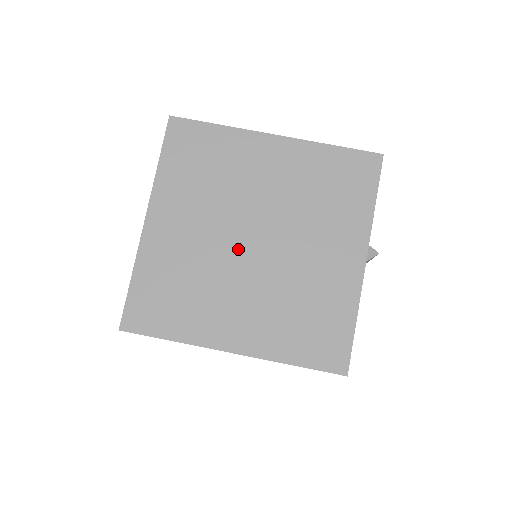
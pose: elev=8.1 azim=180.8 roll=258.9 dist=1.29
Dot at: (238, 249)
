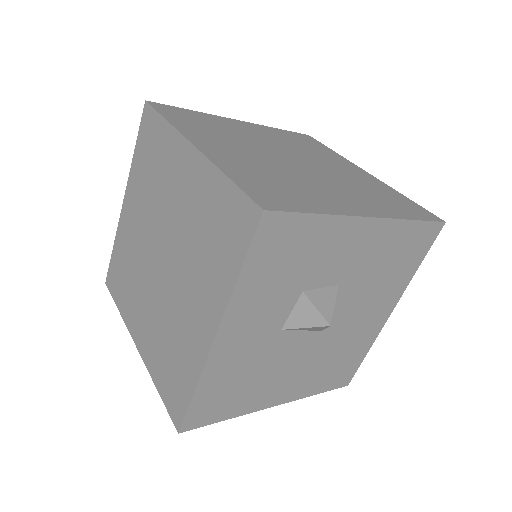
Dot at: (152, 259)
